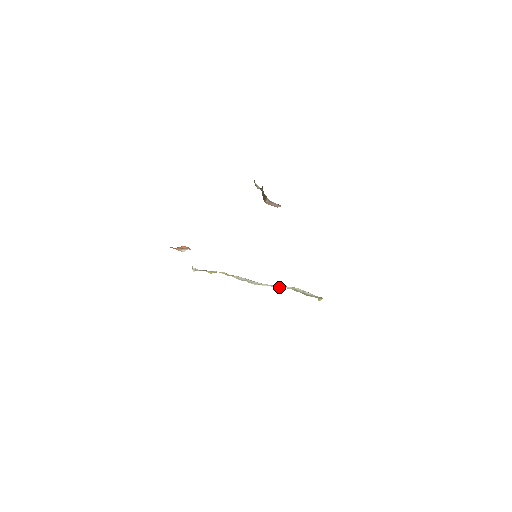
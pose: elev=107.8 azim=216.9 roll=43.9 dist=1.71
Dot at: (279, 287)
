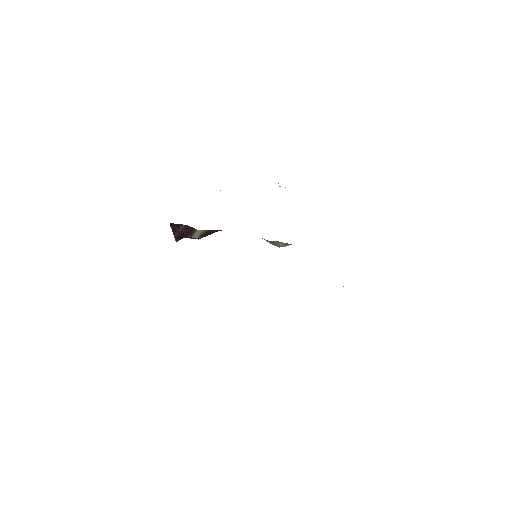
Dot at: occluded
